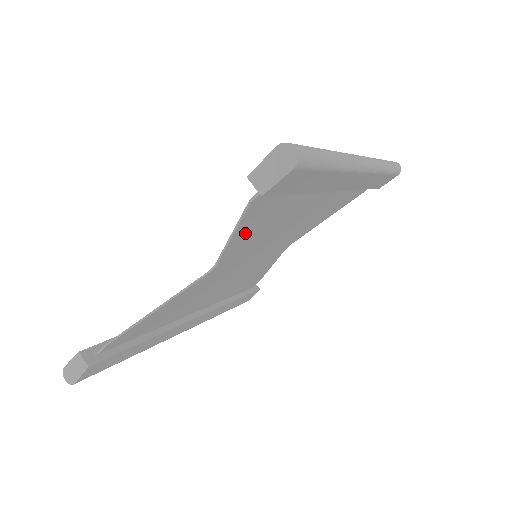
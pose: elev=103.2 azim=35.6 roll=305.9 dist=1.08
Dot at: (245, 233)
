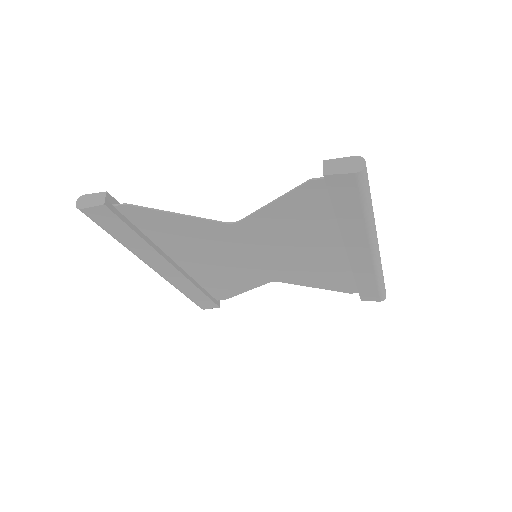
Dot at: (279, 212)
